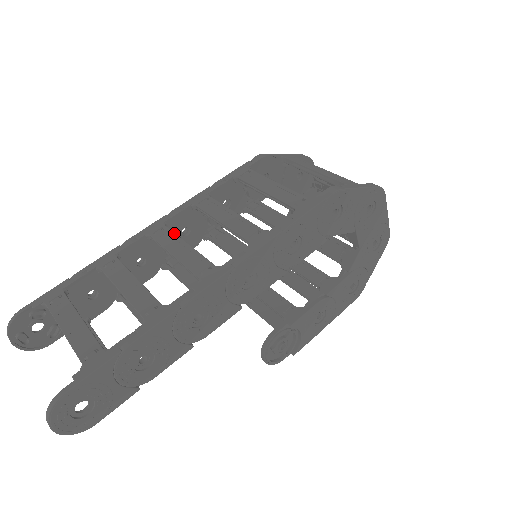
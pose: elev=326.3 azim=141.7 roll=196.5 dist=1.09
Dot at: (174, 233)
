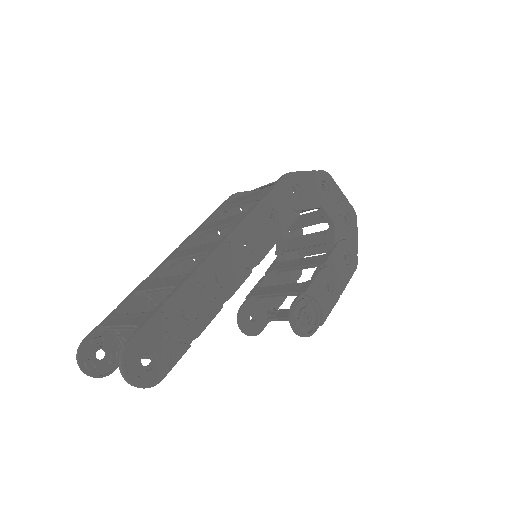
Dot at: (184, 250)
